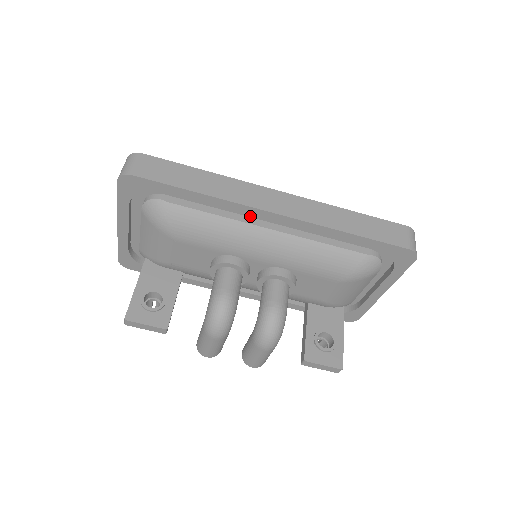
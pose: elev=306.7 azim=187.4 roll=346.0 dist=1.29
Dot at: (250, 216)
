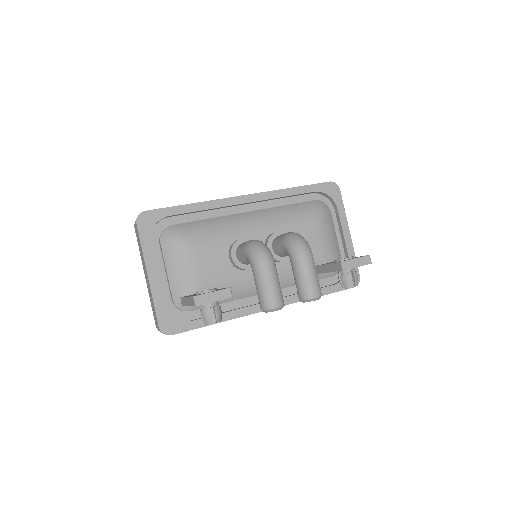
Dot at: occluded
